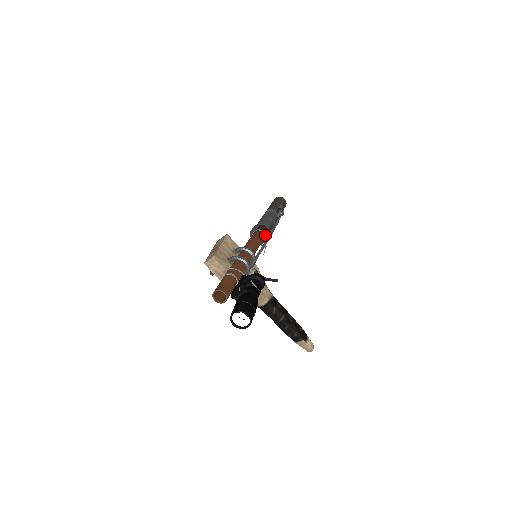
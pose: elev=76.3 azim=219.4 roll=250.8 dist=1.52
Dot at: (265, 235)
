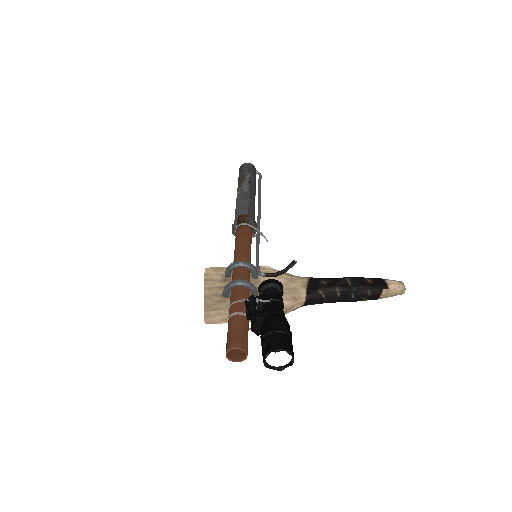
Dot at: (248, 225)
